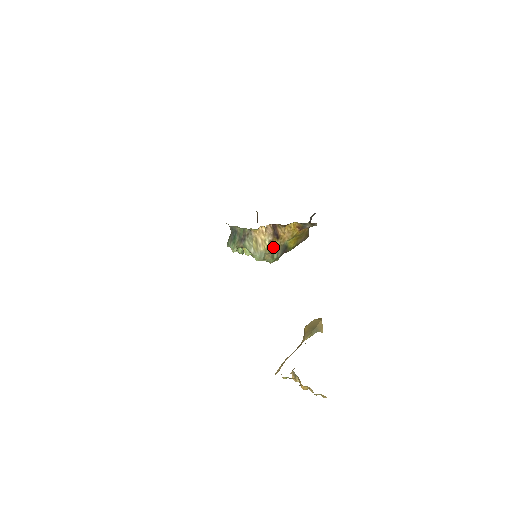
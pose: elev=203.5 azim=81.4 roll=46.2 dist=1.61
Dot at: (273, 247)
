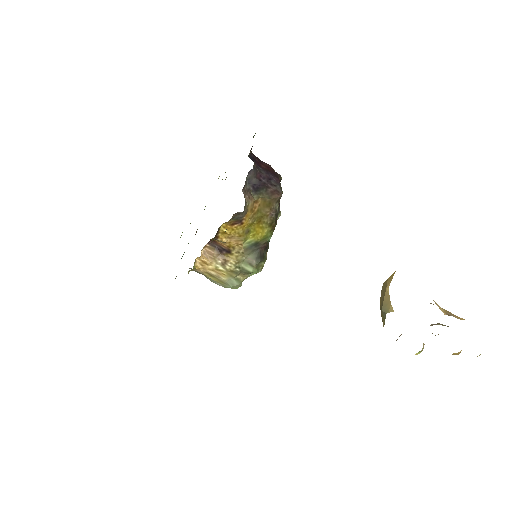
Dot at: (234, 266)
